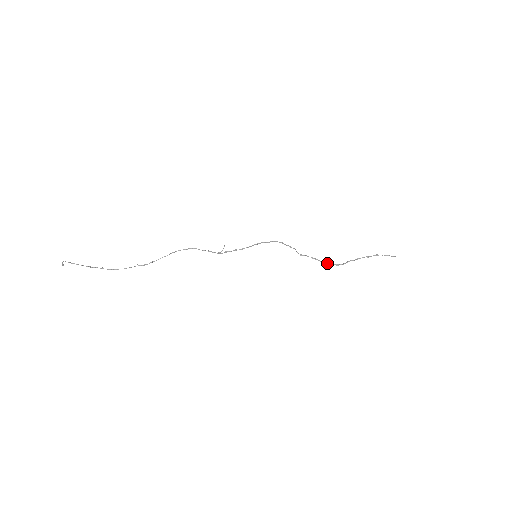
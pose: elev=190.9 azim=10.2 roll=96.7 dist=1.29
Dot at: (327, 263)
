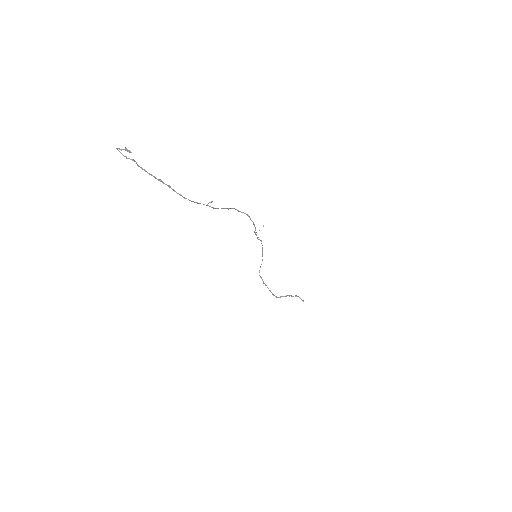
Dot at: occluded
